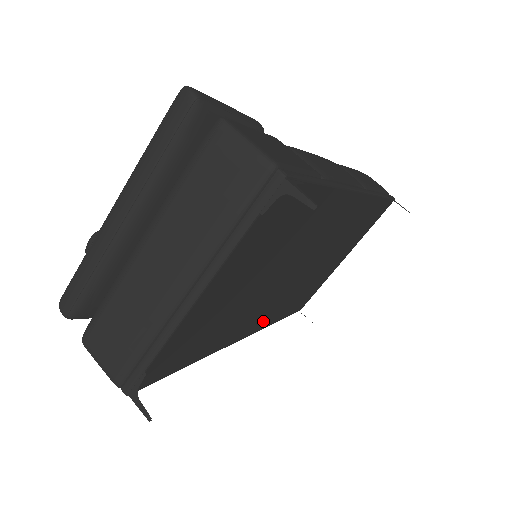
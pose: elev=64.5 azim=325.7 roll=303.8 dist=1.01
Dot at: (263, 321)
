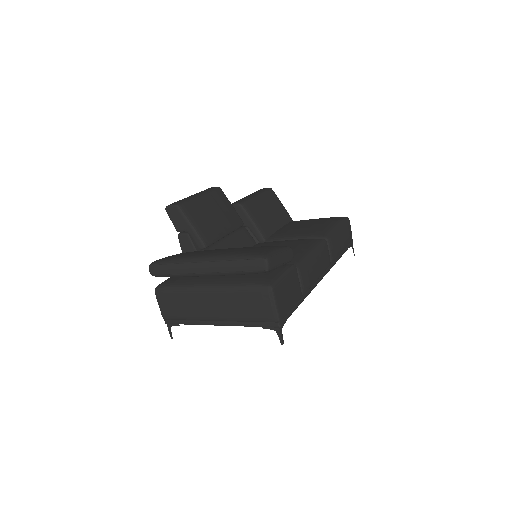
Dot at: occluded
